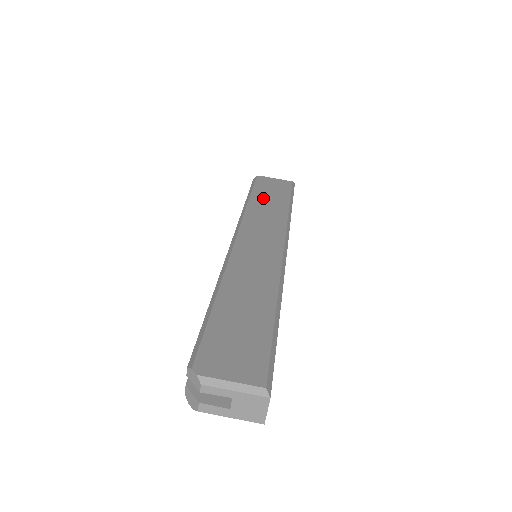
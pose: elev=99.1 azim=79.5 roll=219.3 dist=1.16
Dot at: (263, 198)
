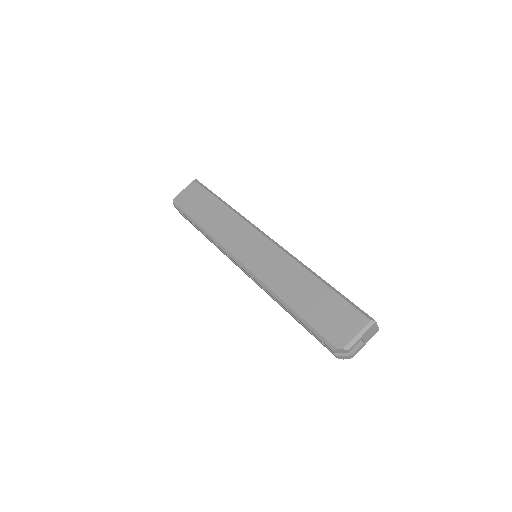
Dot at: (204, 215)
